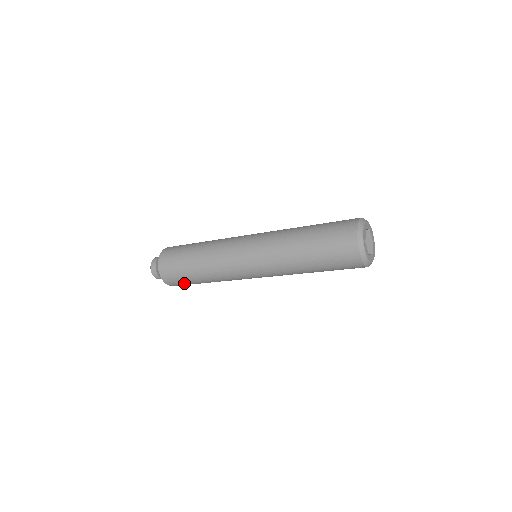
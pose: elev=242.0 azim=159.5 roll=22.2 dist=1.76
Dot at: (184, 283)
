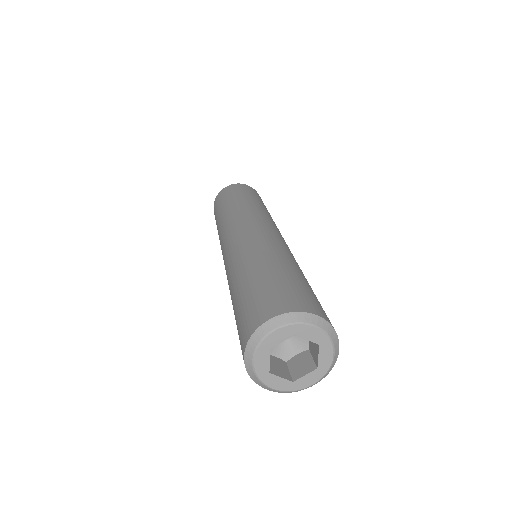
Dot at: occluded
